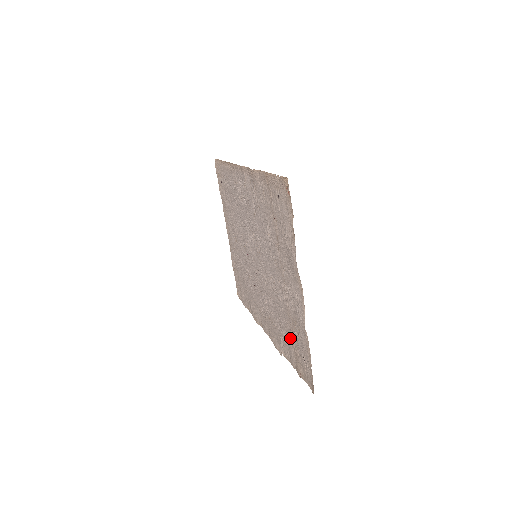
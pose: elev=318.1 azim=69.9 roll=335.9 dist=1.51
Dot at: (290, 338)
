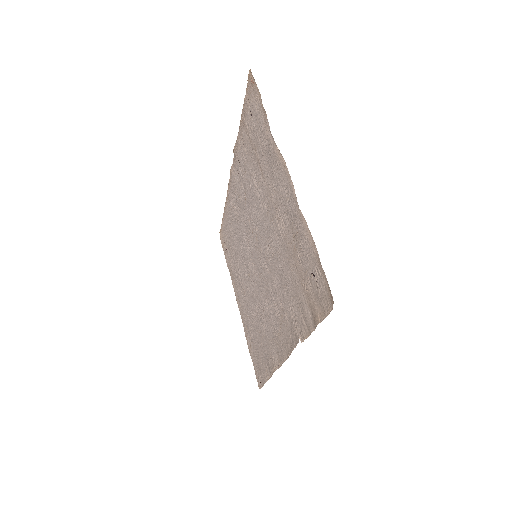
Dot at: (297, 284)
